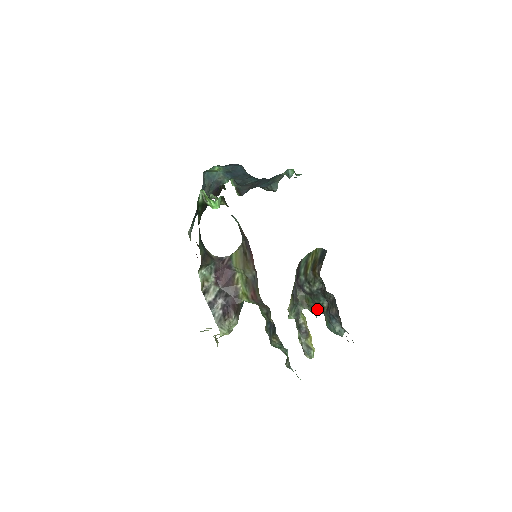
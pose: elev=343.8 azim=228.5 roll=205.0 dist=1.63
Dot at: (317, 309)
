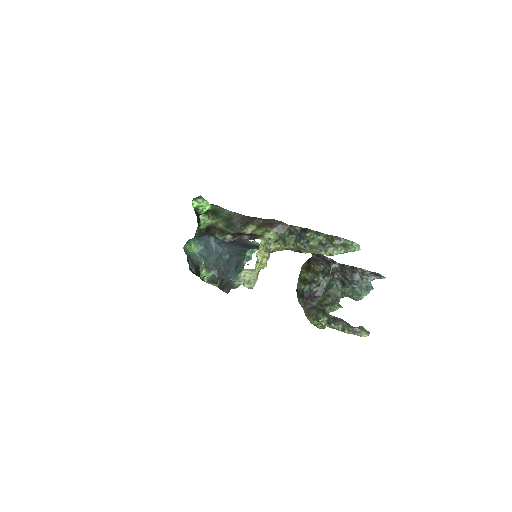
Dot at: (337, 300)
